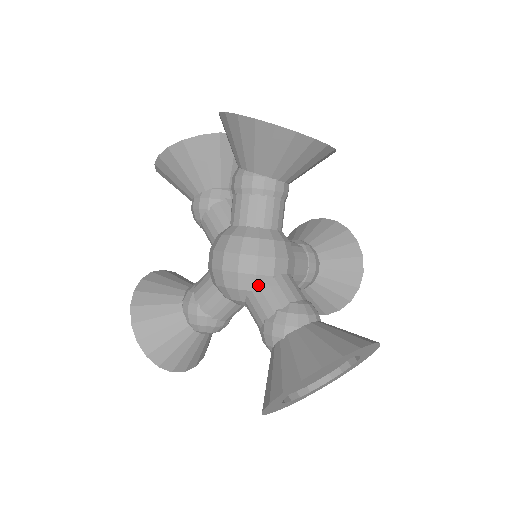
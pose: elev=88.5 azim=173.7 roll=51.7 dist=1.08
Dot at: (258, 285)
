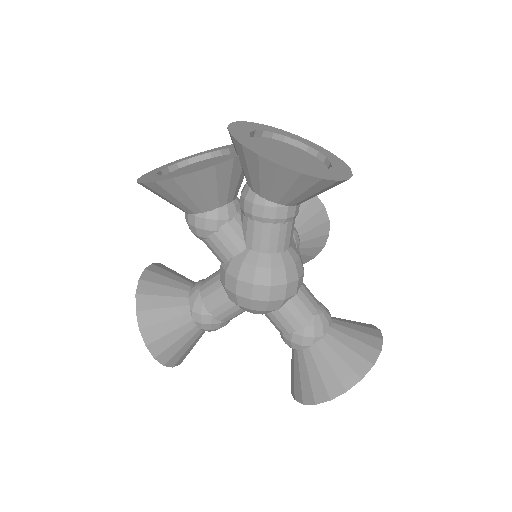
Dot at: (284, 305)
